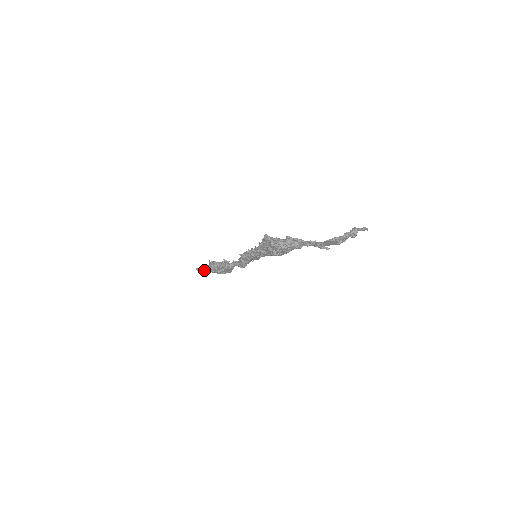
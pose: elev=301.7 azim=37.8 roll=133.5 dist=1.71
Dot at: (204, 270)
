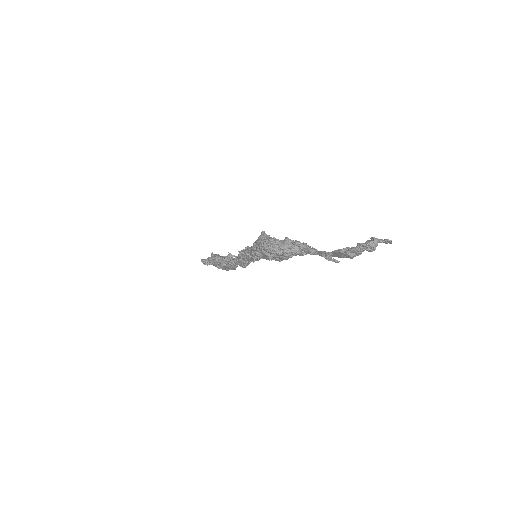
Dot at: (207, 262)
